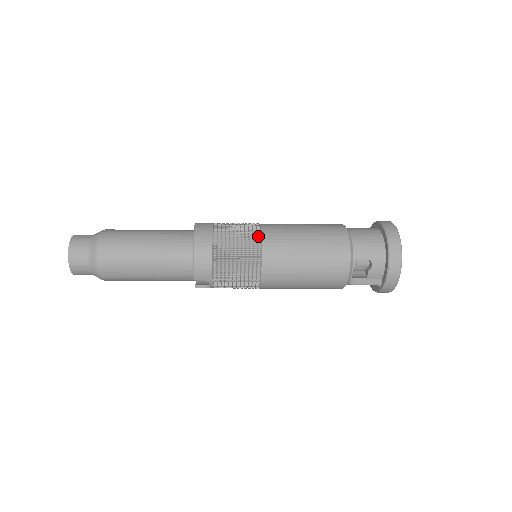
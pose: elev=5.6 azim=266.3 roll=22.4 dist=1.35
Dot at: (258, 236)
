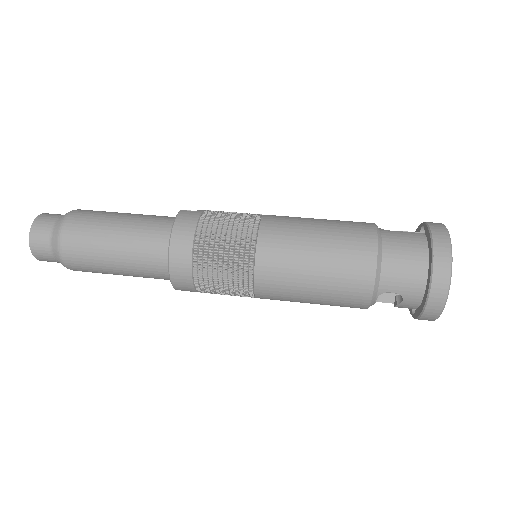
Dot at: (251, 255)
